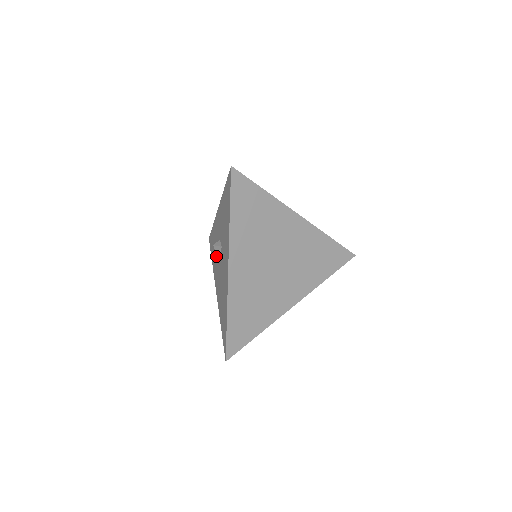
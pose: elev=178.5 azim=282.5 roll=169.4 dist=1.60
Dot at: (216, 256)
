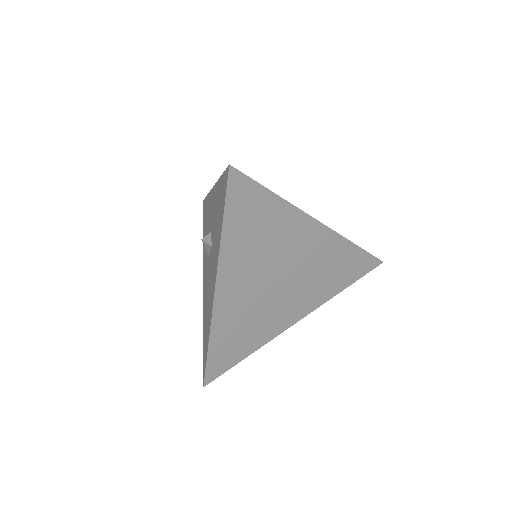
Dot at: occluded
